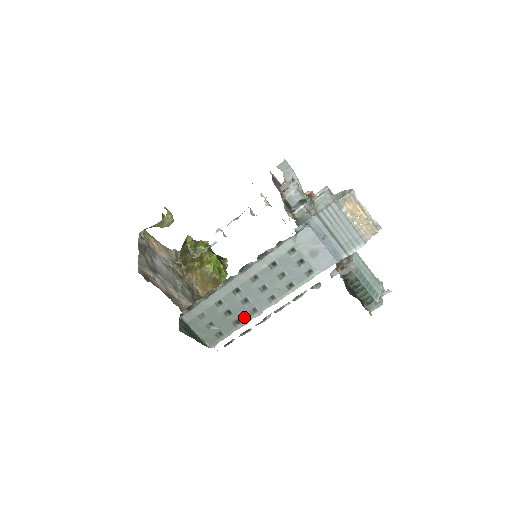
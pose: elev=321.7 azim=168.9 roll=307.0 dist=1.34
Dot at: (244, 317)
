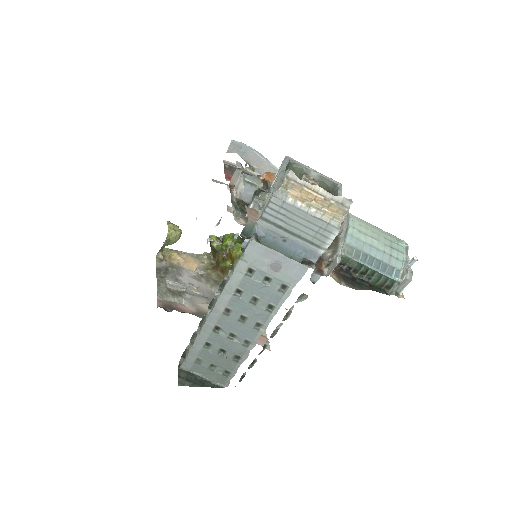
Dot at: (240, 352)
